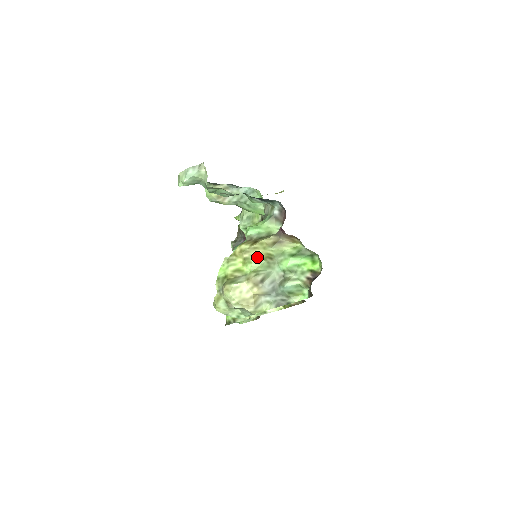
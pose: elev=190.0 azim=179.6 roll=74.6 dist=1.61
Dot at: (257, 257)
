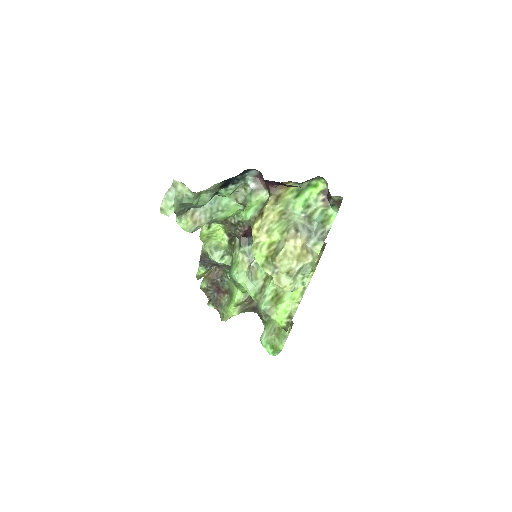
Dot at: (274, 222)
